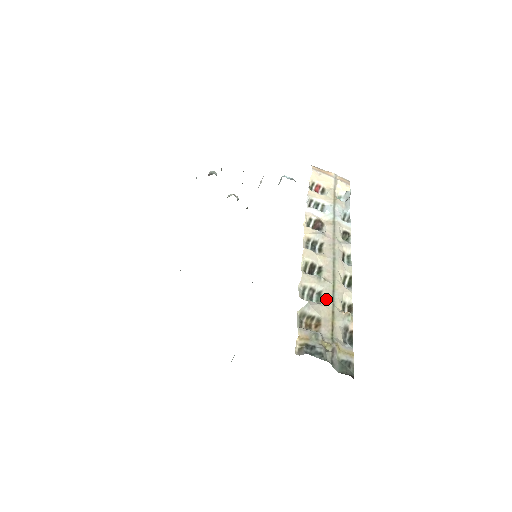
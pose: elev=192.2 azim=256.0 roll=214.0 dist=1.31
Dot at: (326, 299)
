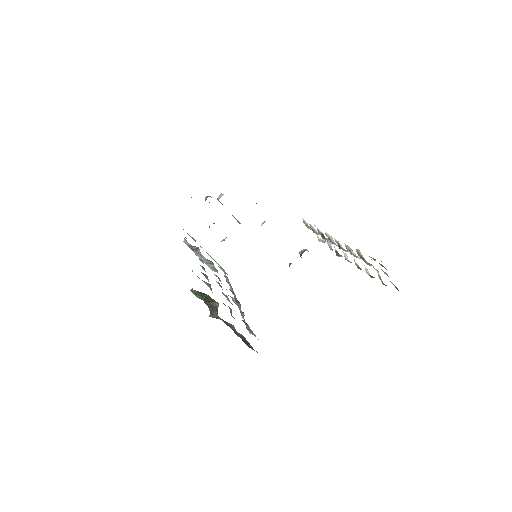
Dot at: occluded
